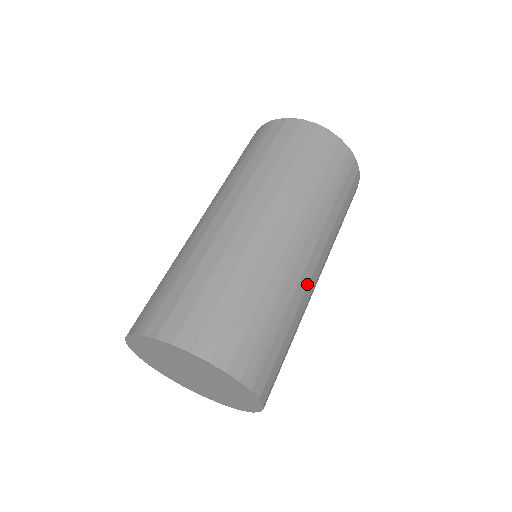
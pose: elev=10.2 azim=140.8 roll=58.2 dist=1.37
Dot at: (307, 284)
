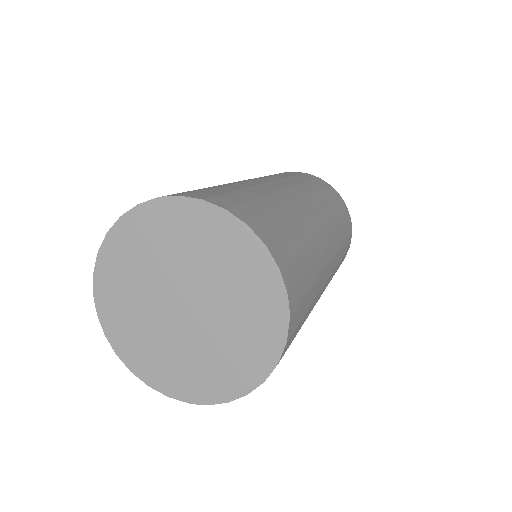
Dot at: (324, 283)
